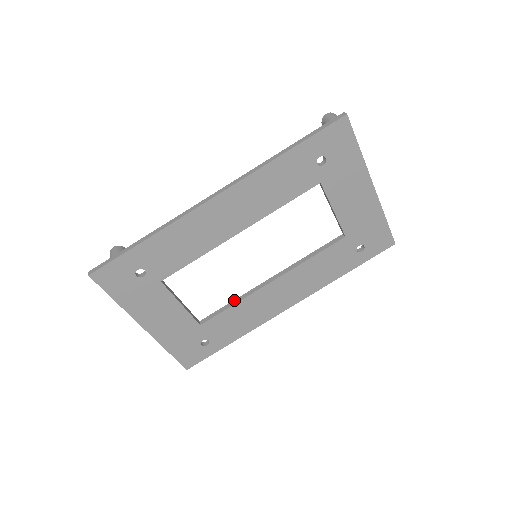
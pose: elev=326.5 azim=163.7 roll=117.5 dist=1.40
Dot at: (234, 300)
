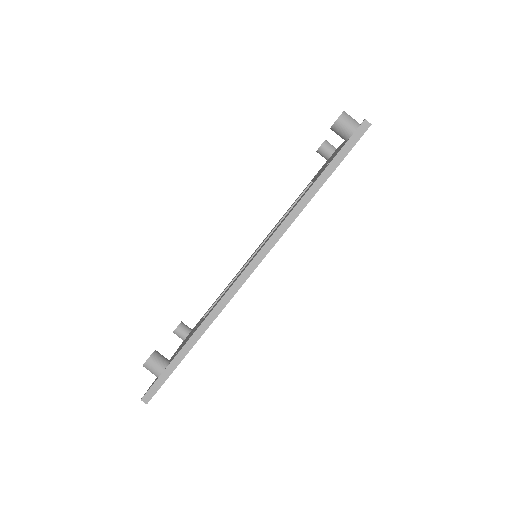
Dot at: occluded
